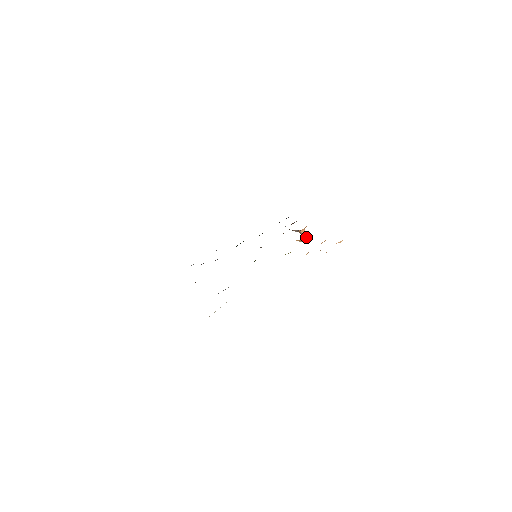
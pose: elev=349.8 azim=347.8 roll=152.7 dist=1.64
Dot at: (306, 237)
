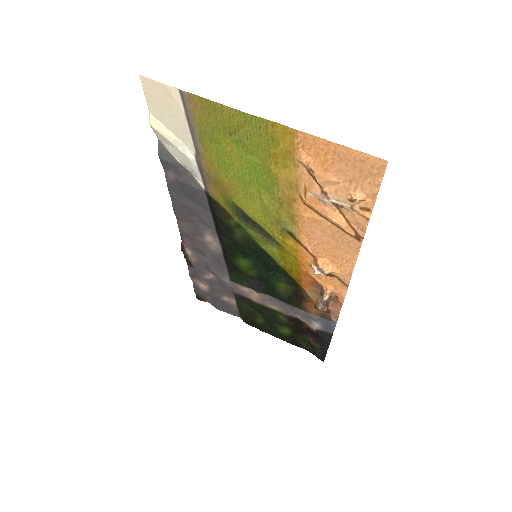
Dot at: (324, 260)
